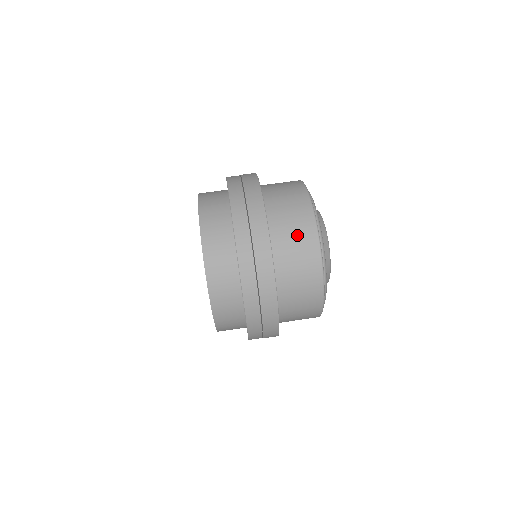
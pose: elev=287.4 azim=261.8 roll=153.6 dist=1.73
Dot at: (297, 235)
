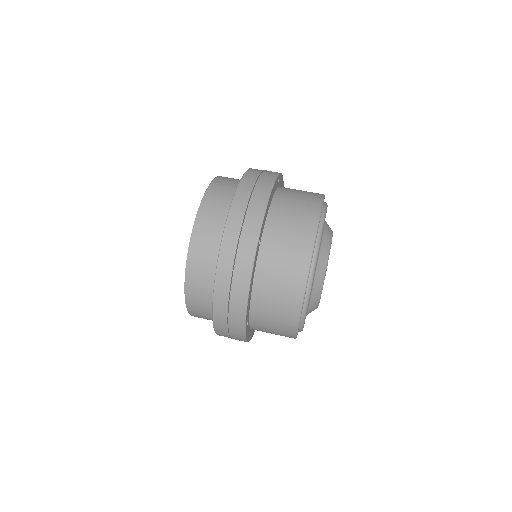
Dot at: (295, 223)
